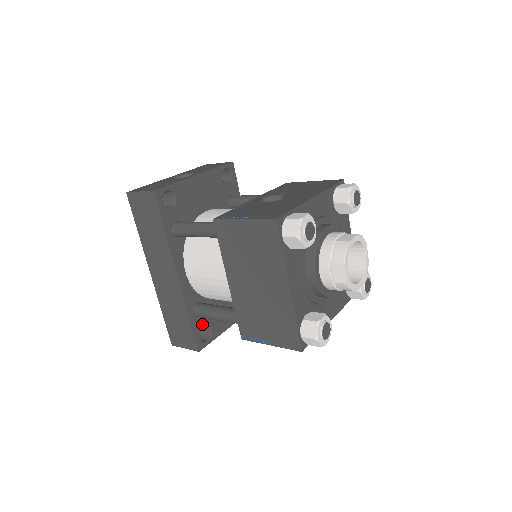
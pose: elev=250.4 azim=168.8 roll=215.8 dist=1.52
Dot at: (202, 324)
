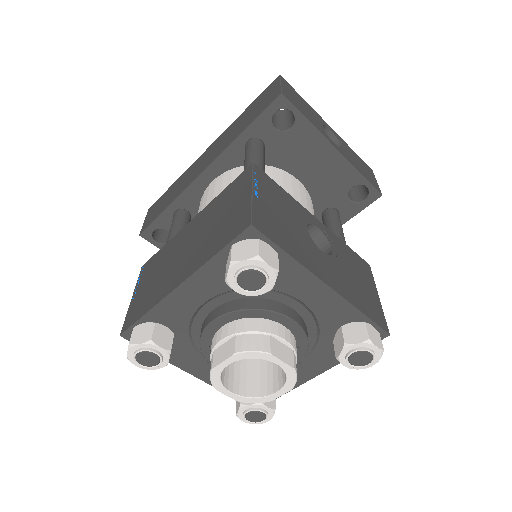
Dot at: occluded
